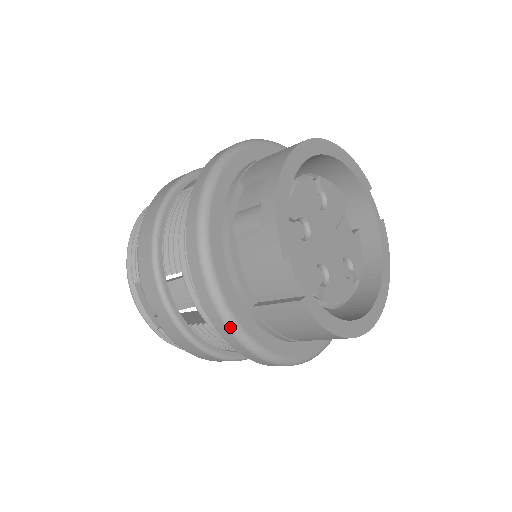
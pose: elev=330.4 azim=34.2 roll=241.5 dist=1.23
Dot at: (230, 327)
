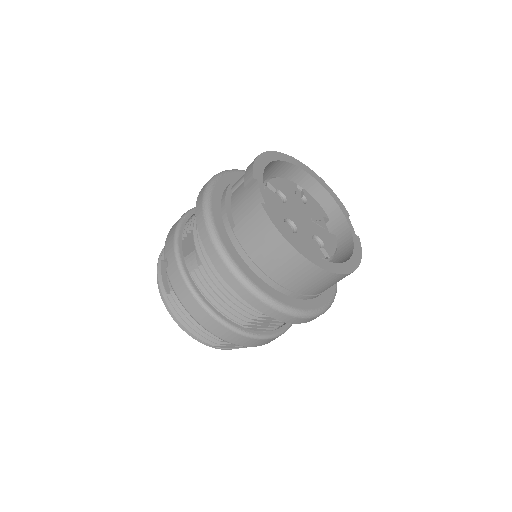
Dot at: (212, 236)
